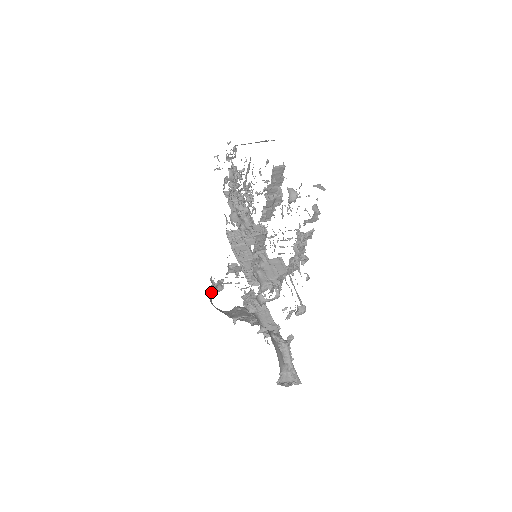
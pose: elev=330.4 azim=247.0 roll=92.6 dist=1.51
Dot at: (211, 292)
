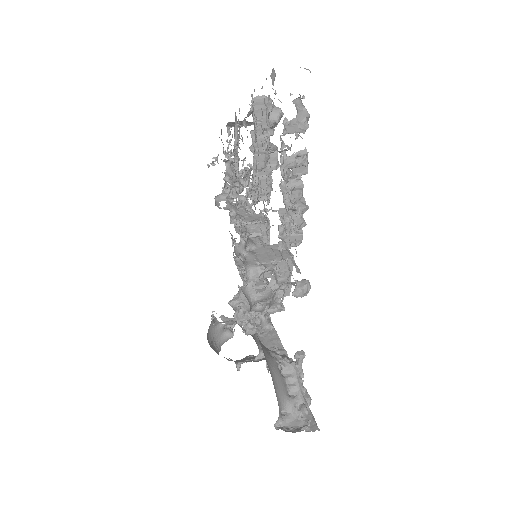
Dot at: (214, 335)
